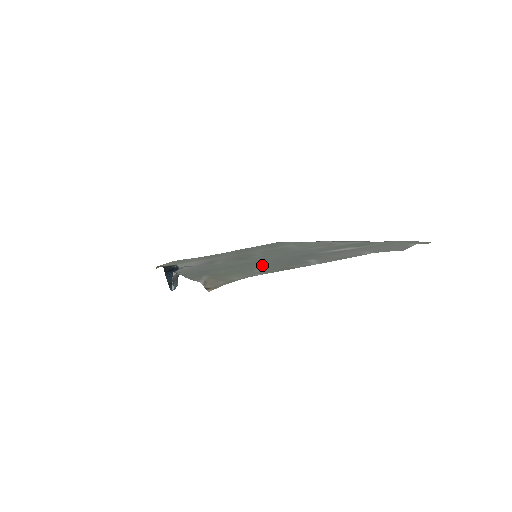
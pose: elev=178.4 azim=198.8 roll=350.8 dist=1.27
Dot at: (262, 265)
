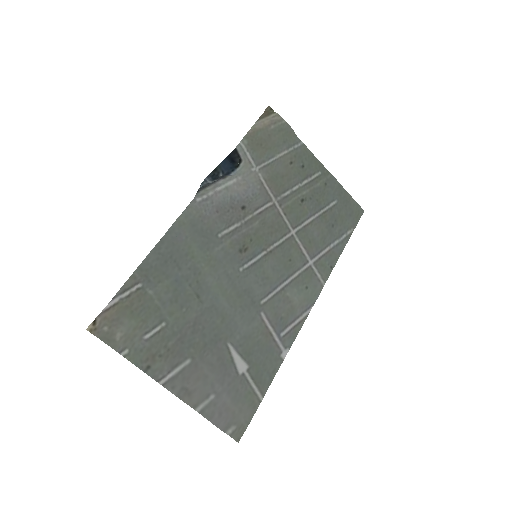
Dot at: (176, 320)
